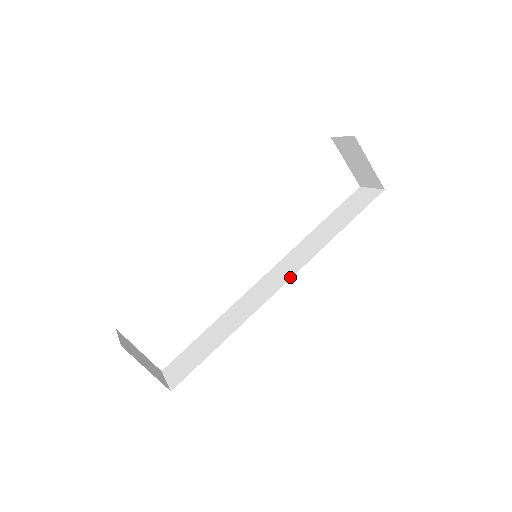
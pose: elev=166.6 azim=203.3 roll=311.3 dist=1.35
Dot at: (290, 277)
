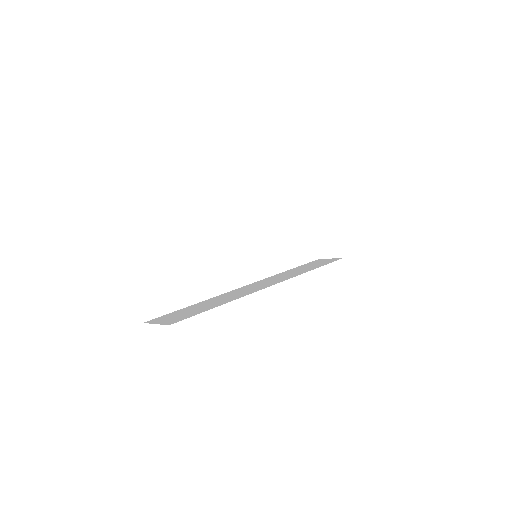
Dot at: occluded
